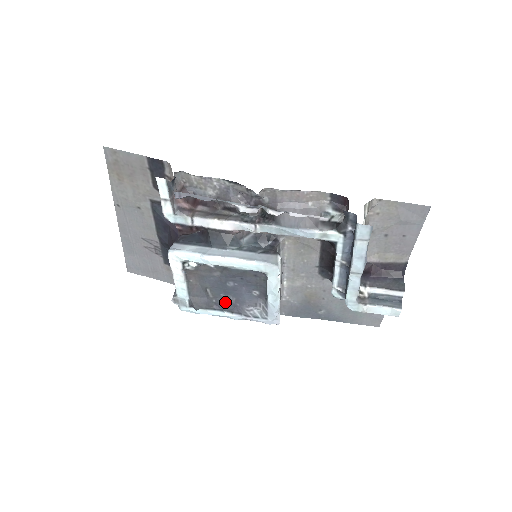
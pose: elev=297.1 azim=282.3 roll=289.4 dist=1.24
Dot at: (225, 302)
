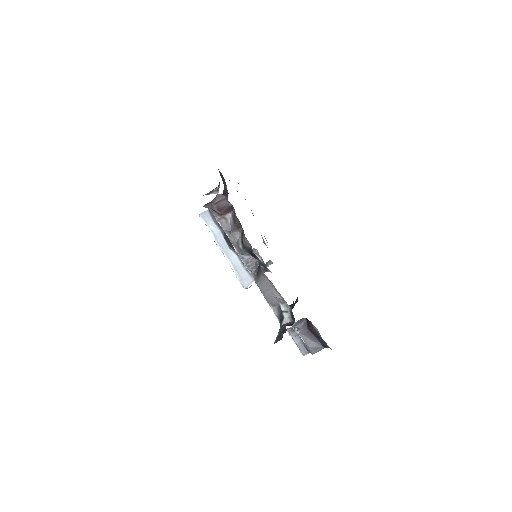
Dot at: occluded
